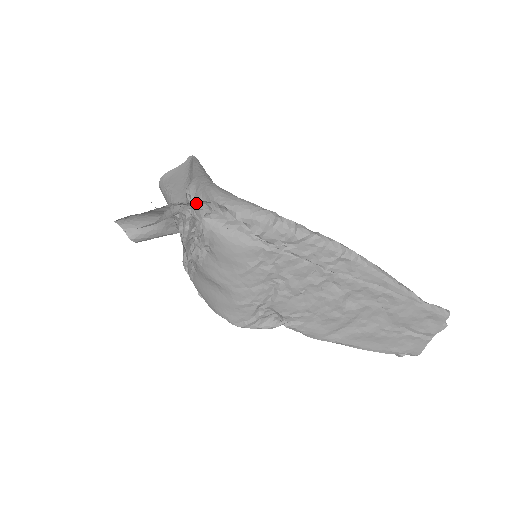
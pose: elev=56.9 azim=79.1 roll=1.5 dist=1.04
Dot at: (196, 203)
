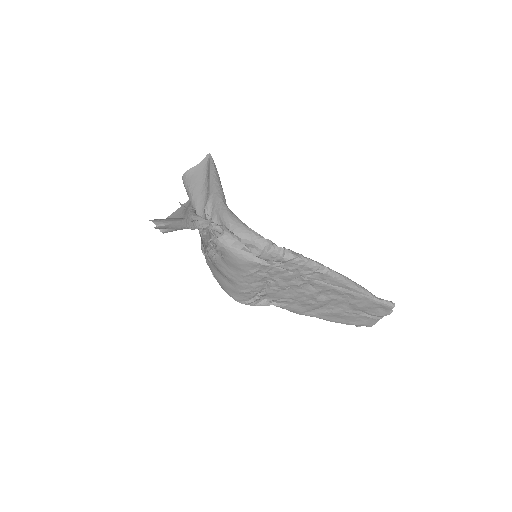
Dot at: (212, 224)
